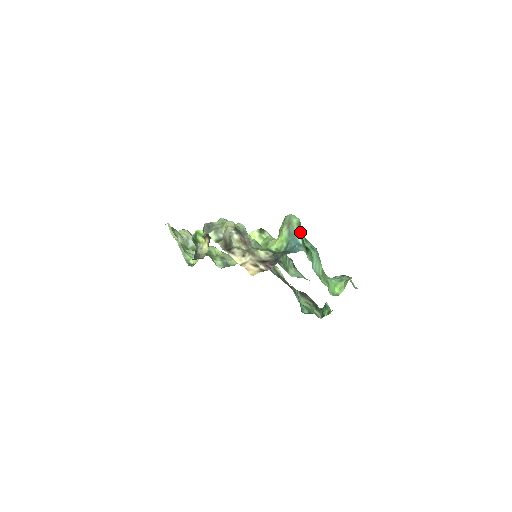
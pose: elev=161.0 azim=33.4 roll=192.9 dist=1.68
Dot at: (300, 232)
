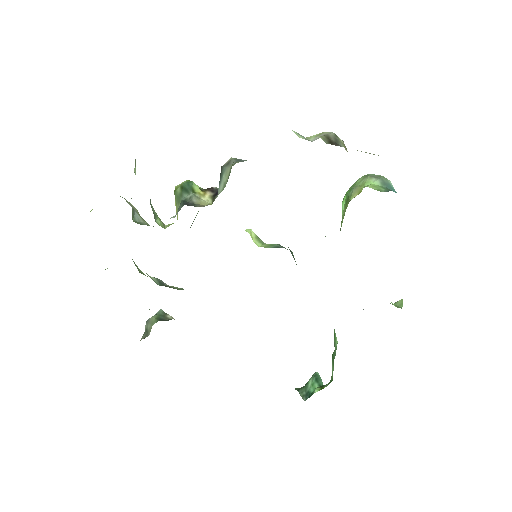
Dot at: occluded
